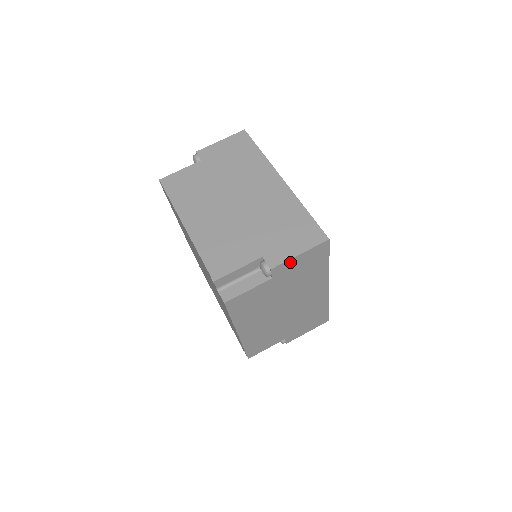
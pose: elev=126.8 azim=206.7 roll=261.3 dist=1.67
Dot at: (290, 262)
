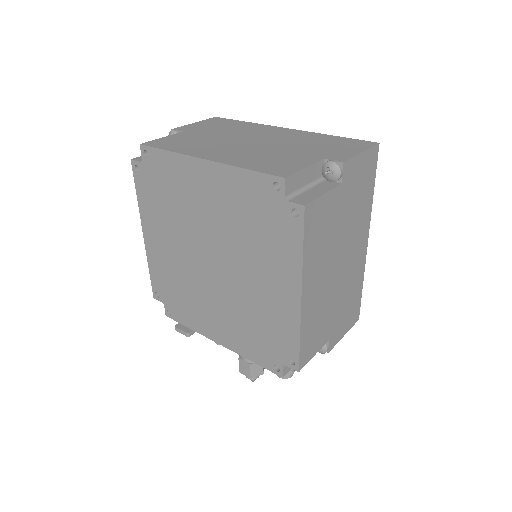
Dot at: (355, 162)
